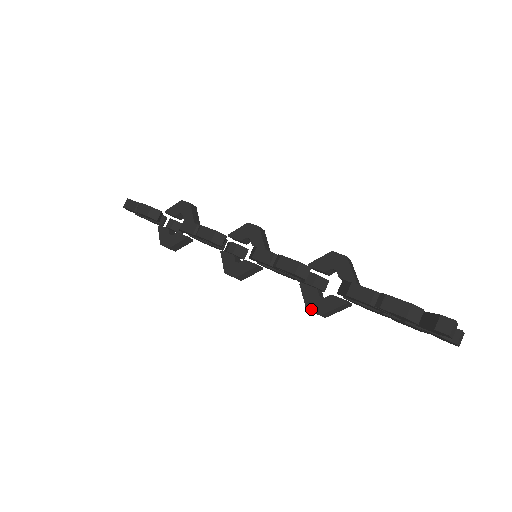
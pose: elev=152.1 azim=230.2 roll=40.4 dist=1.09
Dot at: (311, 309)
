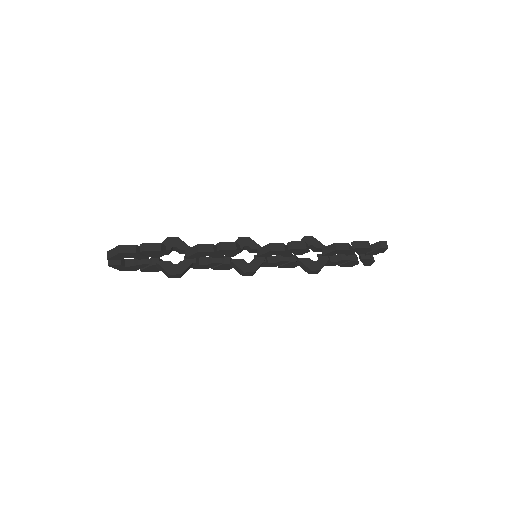
Dot at: (314, 269)
